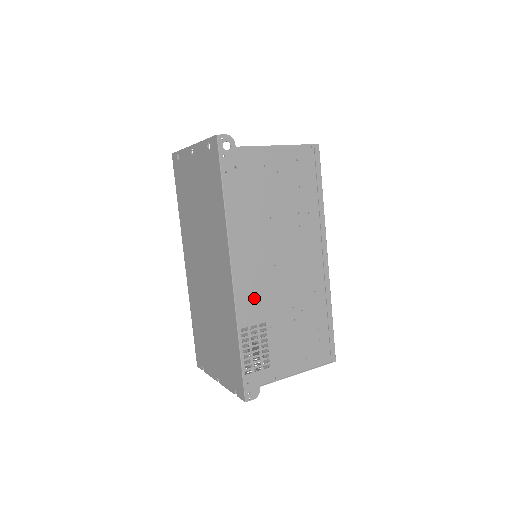
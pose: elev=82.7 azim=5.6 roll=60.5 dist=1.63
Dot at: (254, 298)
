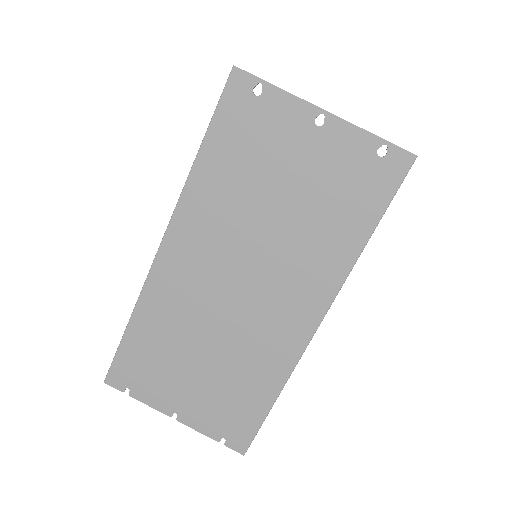
Dot at: occluded
